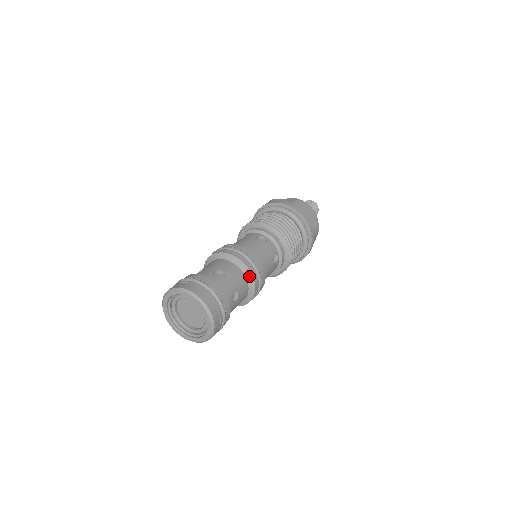
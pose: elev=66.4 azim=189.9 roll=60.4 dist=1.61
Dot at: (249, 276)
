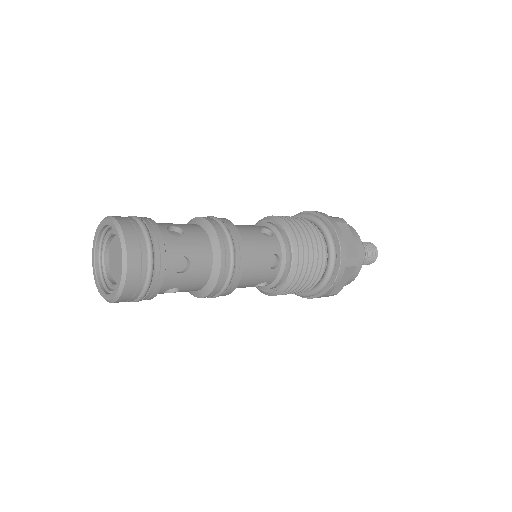
Dot at: (209, 288)
